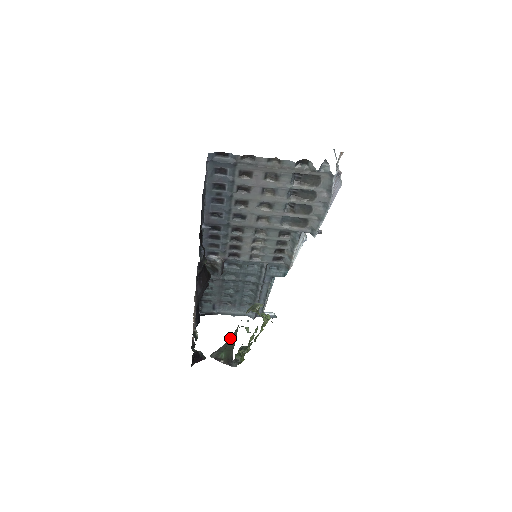
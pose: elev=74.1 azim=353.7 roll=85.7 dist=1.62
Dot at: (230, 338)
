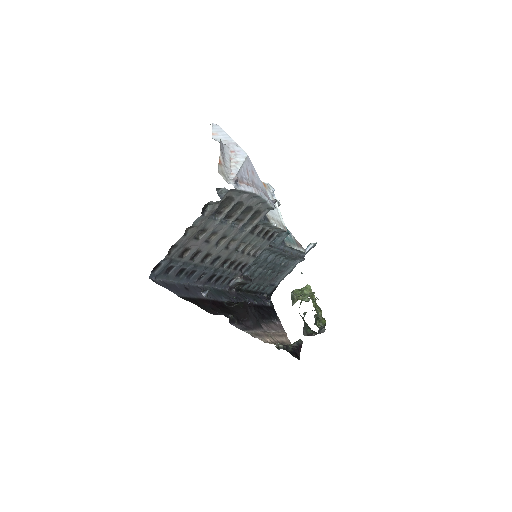
Dot at: occluded
